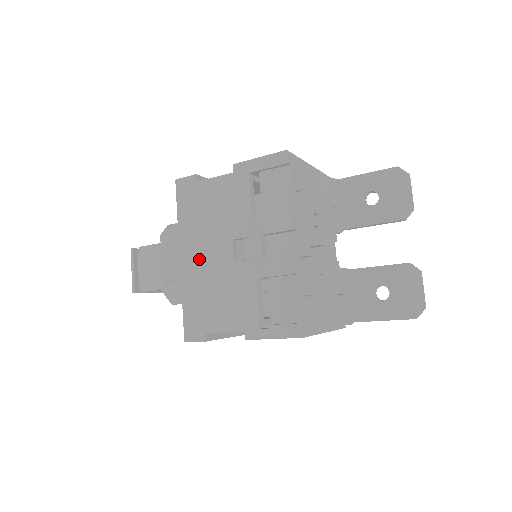
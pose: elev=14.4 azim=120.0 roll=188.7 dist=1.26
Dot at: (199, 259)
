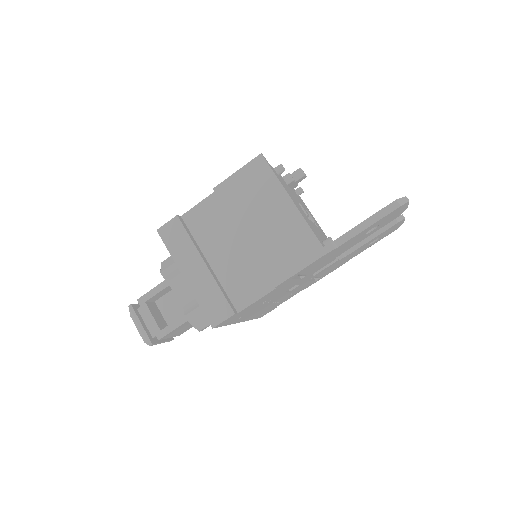
Dot at: occluded
